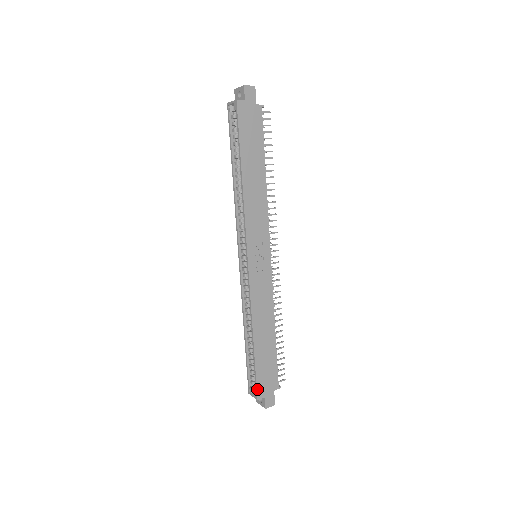
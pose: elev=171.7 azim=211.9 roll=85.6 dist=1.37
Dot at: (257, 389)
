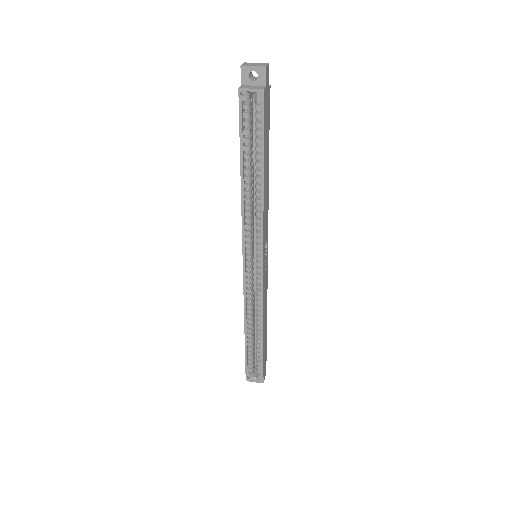
Dot at: (262, 373)
